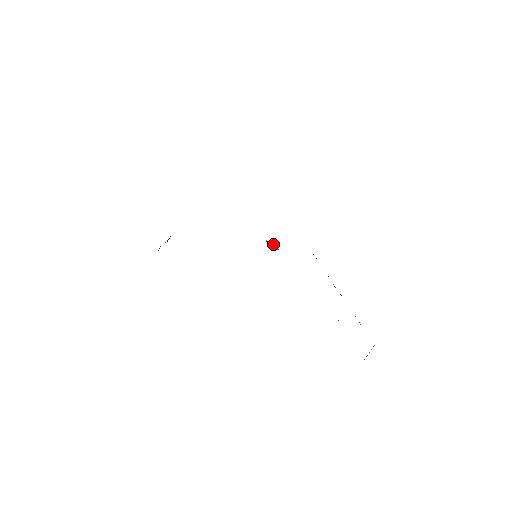
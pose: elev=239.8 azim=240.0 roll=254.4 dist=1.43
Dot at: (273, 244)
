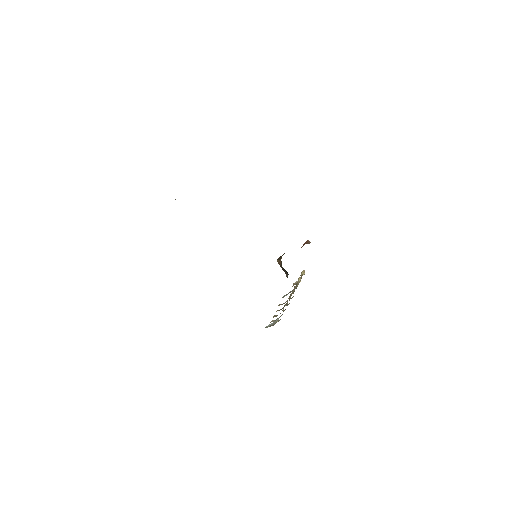
Dot at: occluded
